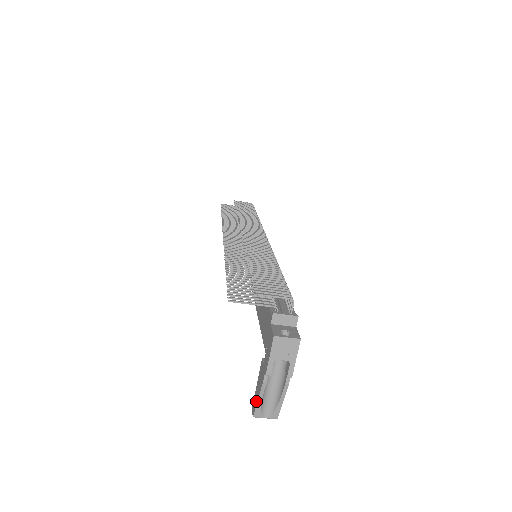
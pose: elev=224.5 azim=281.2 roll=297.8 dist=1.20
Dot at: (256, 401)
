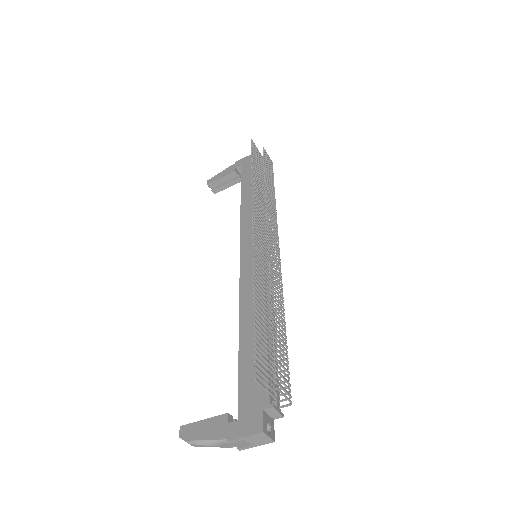
Dot at: (195, 435)
